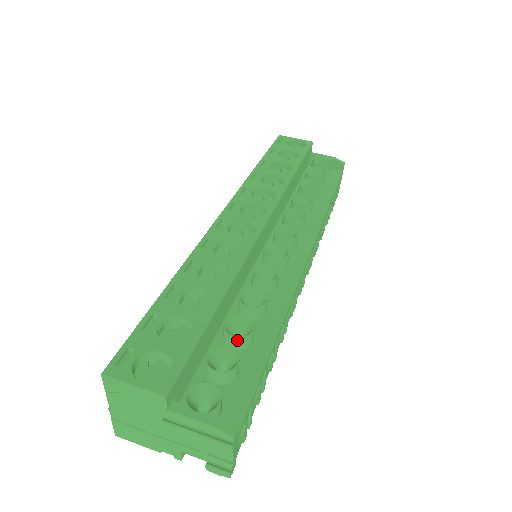
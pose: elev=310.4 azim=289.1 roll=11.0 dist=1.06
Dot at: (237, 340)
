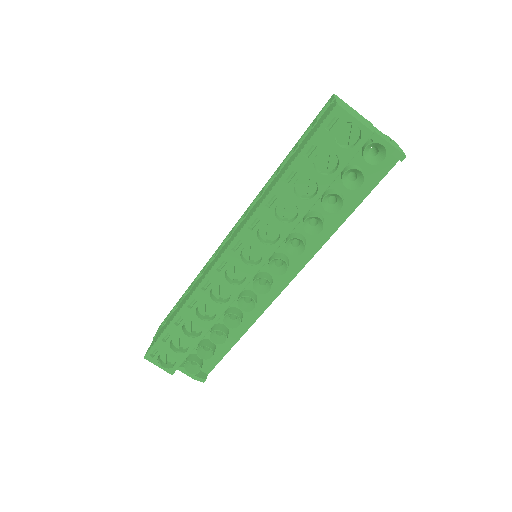
Dot at: (215, 343)
